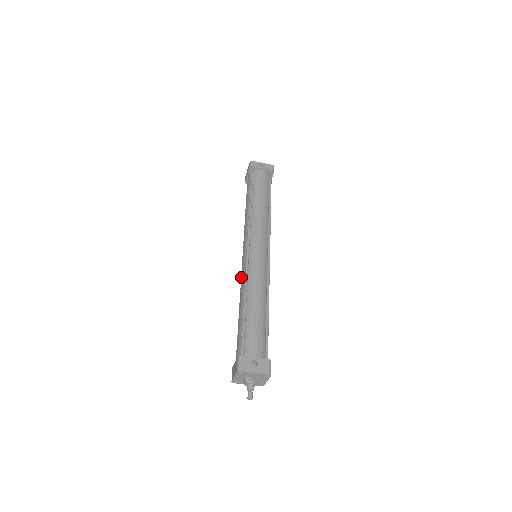
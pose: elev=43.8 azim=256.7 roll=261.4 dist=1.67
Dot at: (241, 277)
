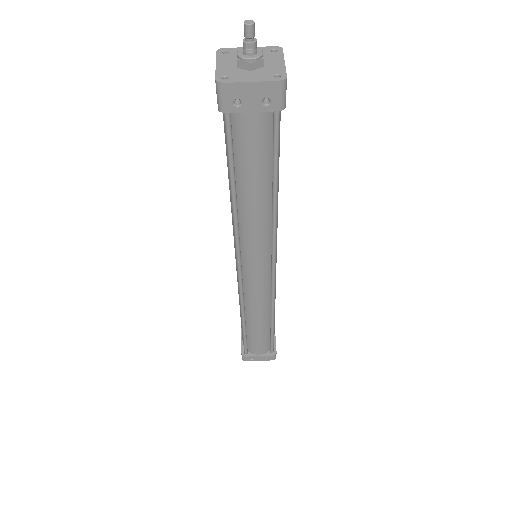
Dot at: occluded
